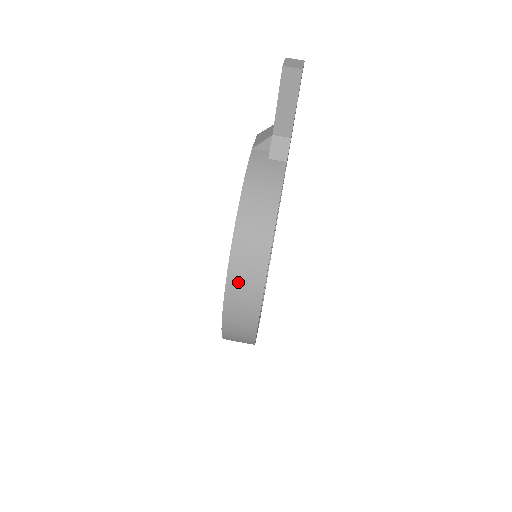
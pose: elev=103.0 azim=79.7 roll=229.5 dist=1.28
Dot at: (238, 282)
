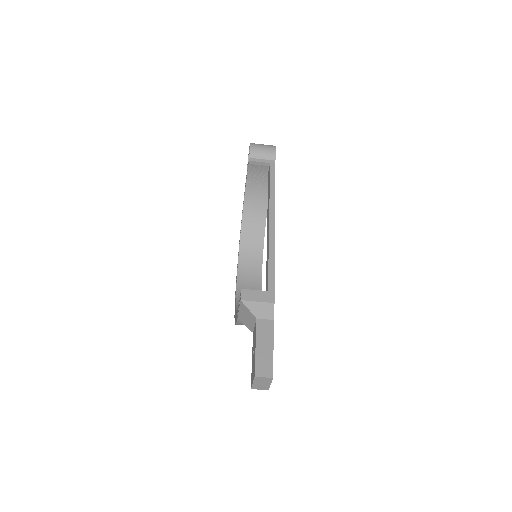
Dot at: occluded
